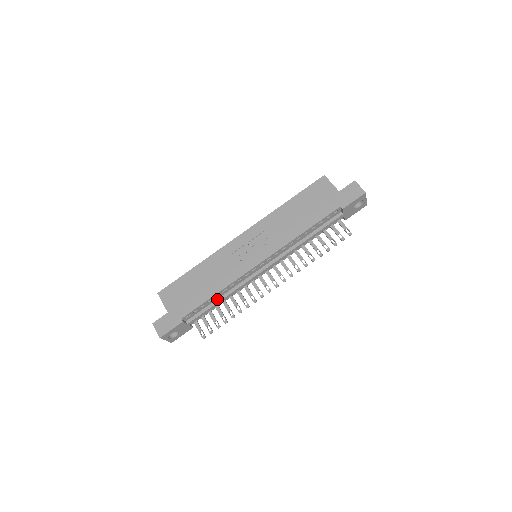
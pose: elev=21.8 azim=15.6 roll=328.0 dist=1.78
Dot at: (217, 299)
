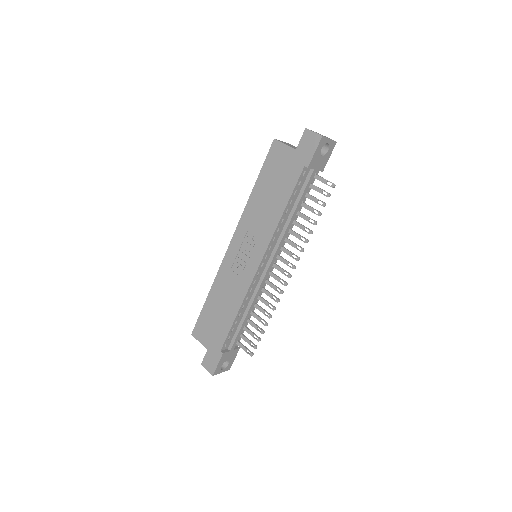
Dot at: (242, 316)
